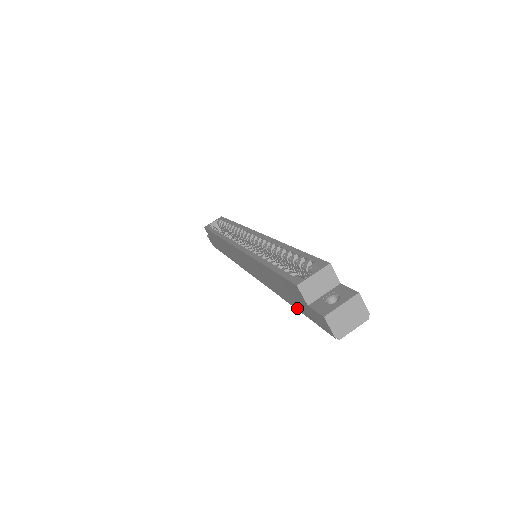
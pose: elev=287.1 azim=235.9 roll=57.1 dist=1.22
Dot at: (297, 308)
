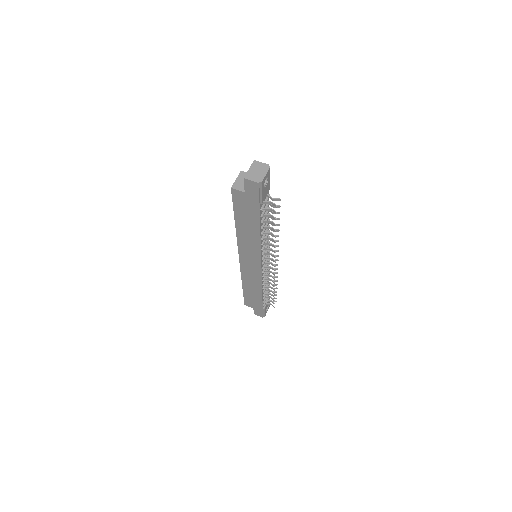
Dot at: (258, 215)
